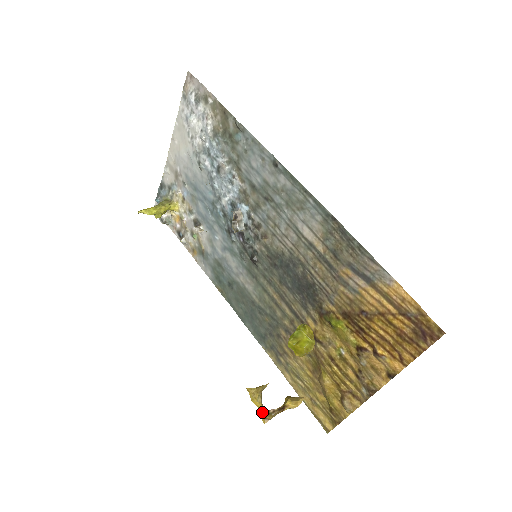
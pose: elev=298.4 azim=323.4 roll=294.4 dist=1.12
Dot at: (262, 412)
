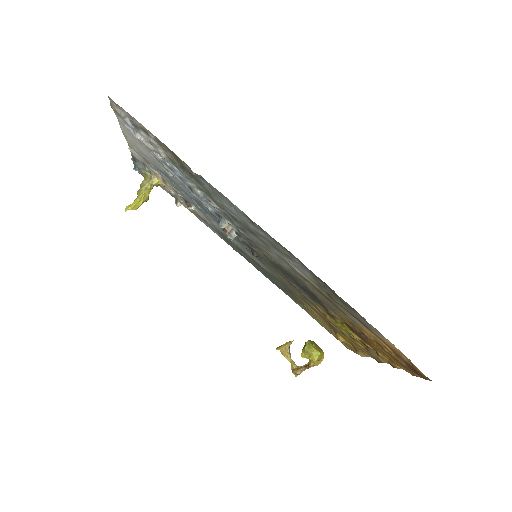
Dot at: (292, 367)
